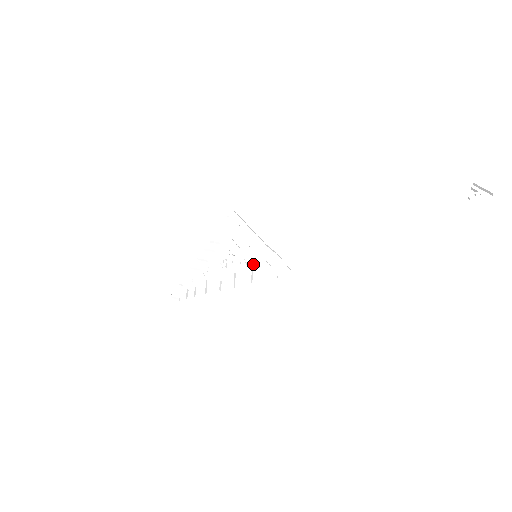
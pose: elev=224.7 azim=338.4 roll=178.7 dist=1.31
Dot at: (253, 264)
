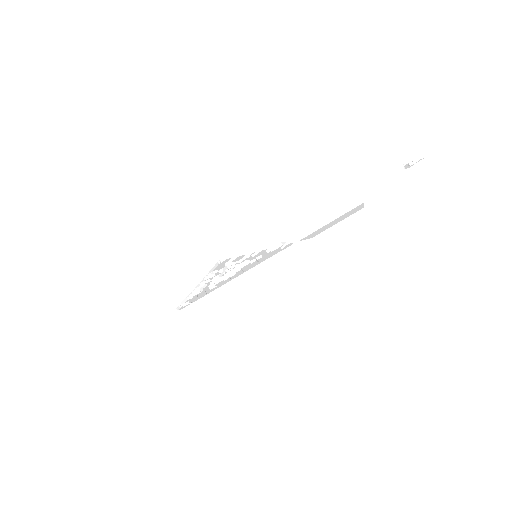
Dot at: occluded
